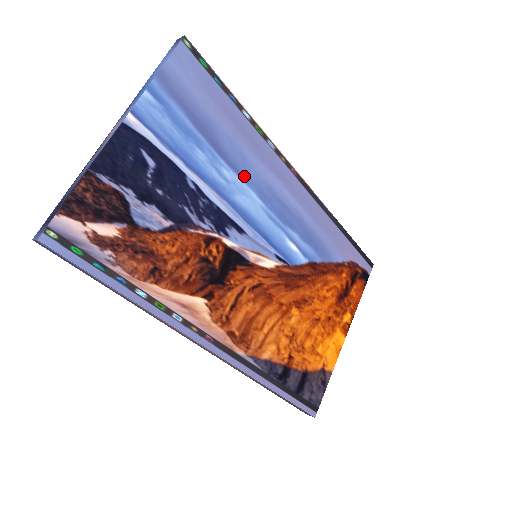
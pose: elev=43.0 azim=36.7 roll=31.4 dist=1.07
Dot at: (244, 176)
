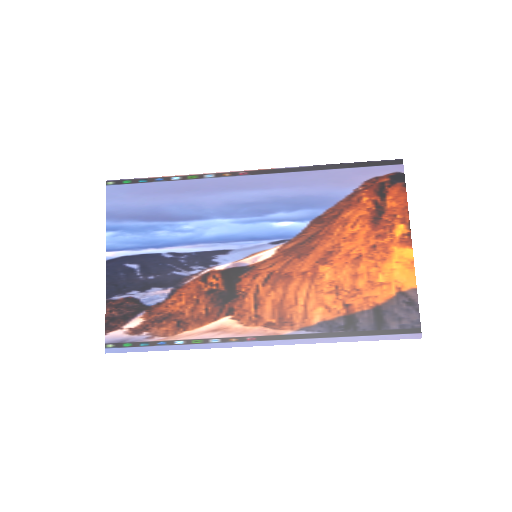
Dot at: (202, 216)
